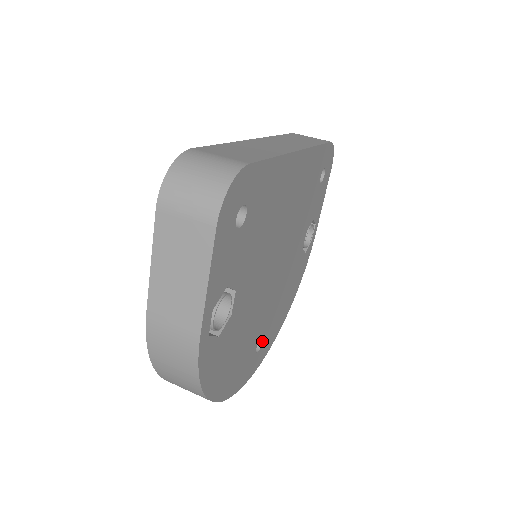
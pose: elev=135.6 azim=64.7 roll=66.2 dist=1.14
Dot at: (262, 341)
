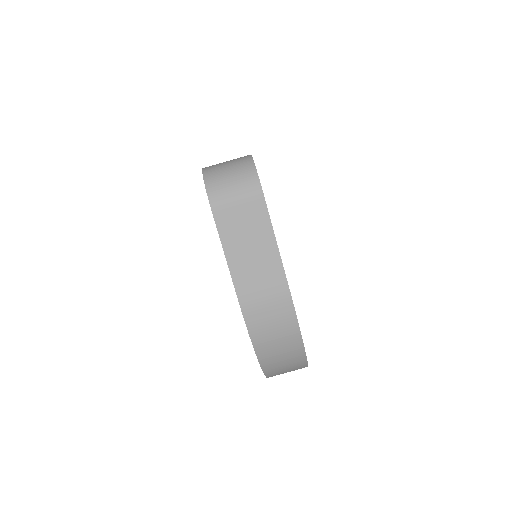
Dot at: occluded
